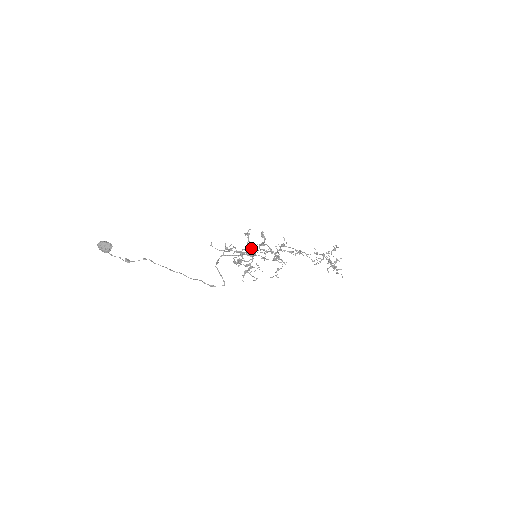
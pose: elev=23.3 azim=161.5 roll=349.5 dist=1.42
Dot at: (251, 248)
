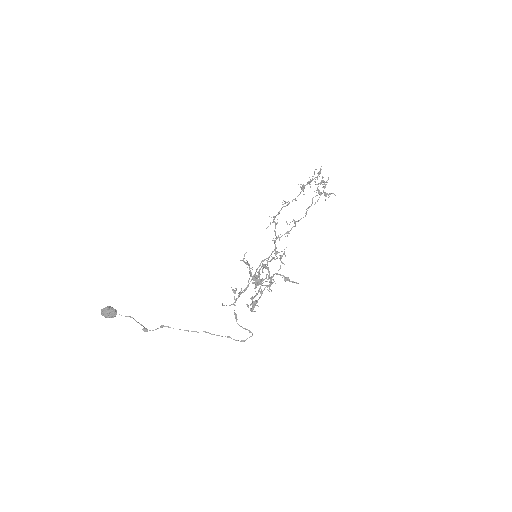
Dot at: (262, 293)
